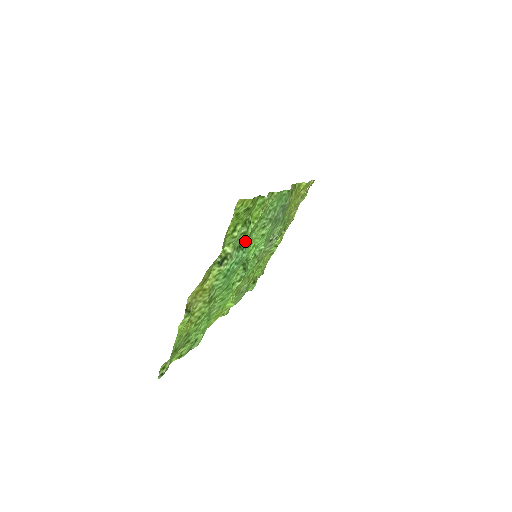
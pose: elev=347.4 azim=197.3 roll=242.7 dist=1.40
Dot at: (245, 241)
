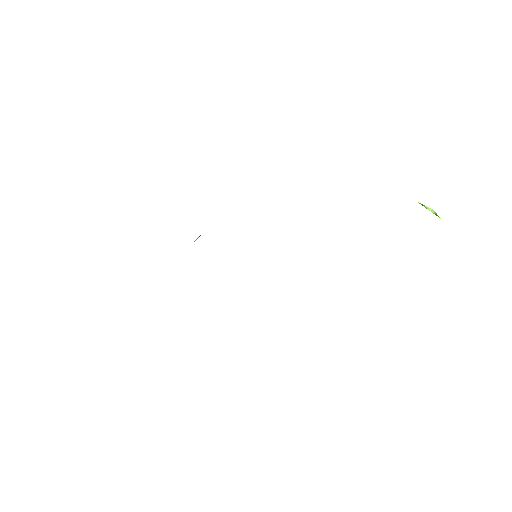
Dot at: occluded
